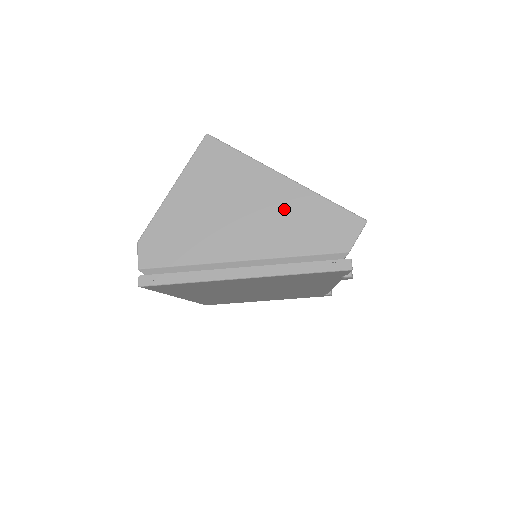
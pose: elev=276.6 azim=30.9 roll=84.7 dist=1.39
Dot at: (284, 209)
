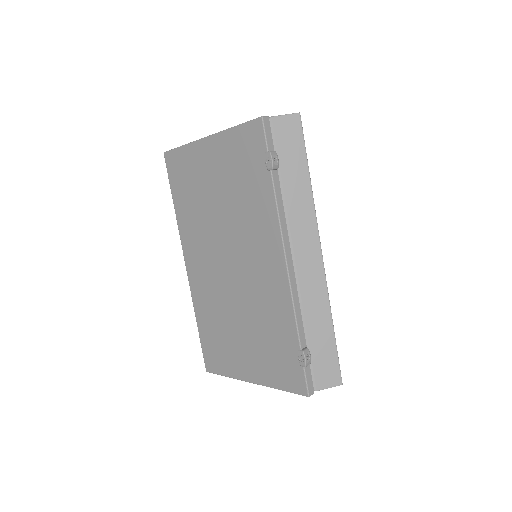
Dot at: occluded
